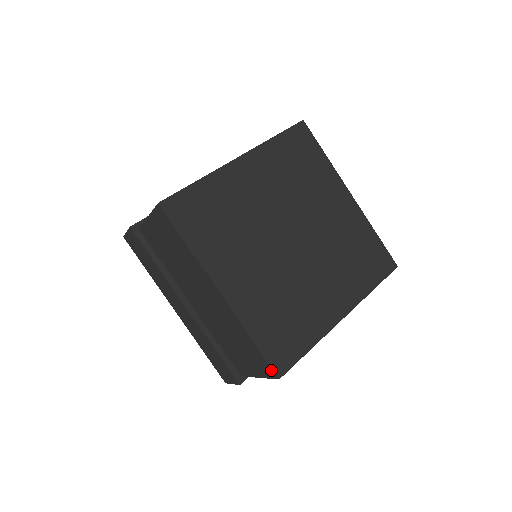
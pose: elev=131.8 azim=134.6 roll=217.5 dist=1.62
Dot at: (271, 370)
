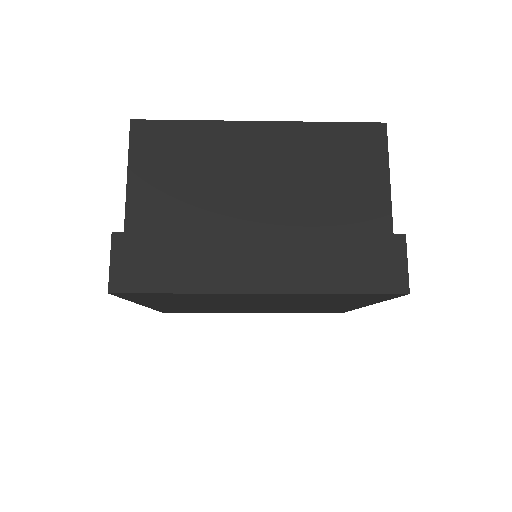
Dot at: occluded
